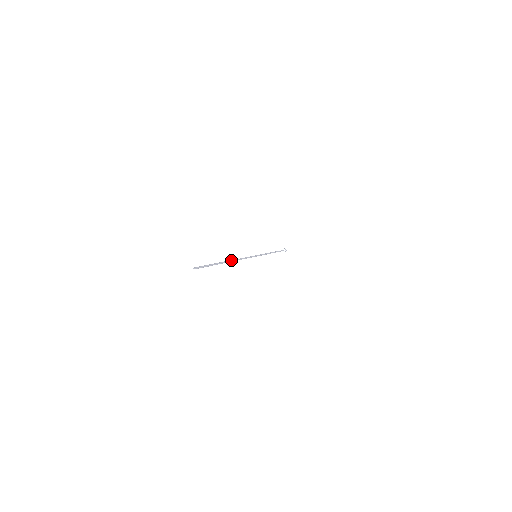
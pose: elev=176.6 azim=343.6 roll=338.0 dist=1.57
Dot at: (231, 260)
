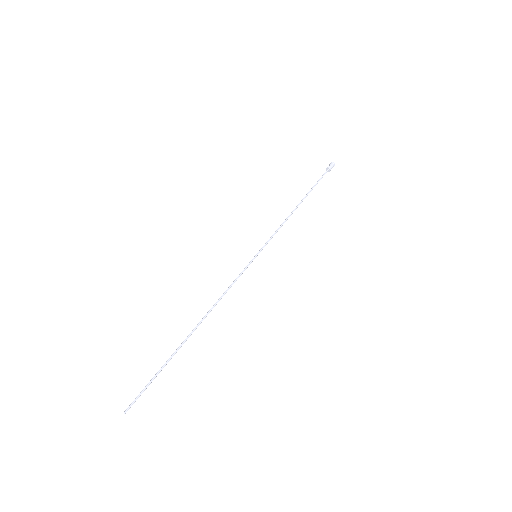
Dot at: (198, 325)
